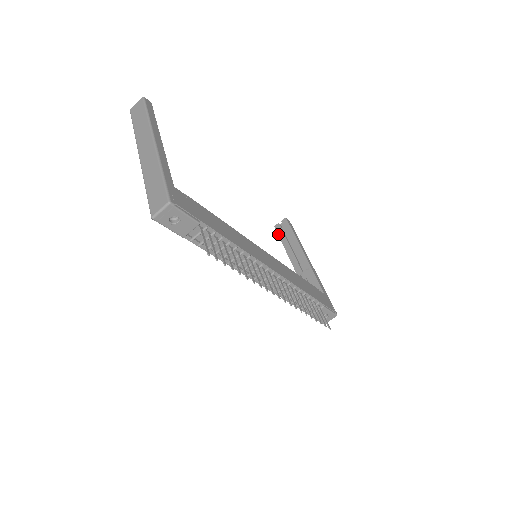
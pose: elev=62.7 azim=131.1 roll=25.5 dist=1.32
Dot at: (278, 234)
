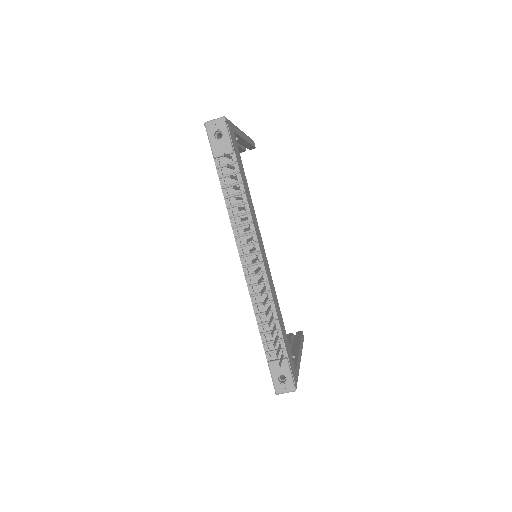
Dot at: occluded
